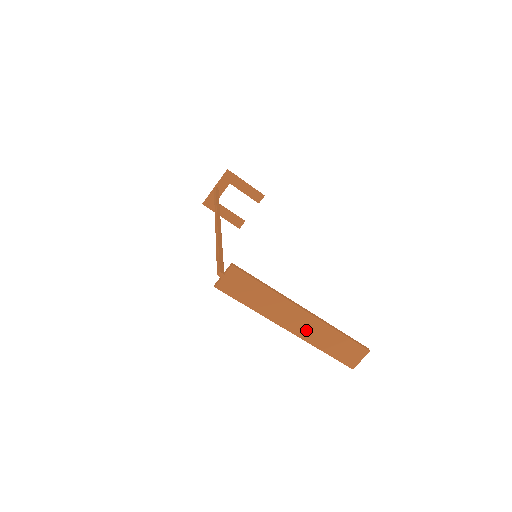
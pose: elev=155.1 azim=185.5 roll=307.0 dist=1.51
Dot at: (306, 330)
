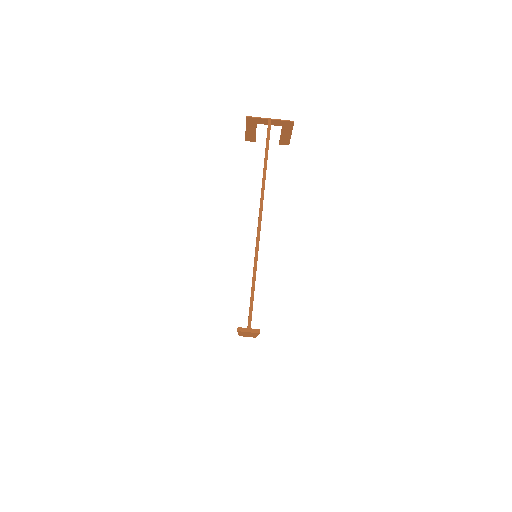
Dot at: occluded
